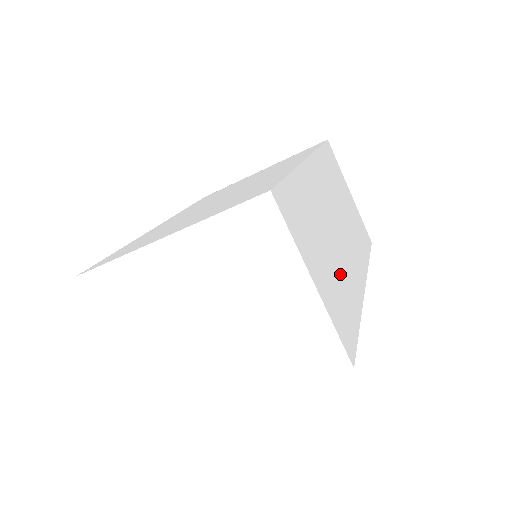
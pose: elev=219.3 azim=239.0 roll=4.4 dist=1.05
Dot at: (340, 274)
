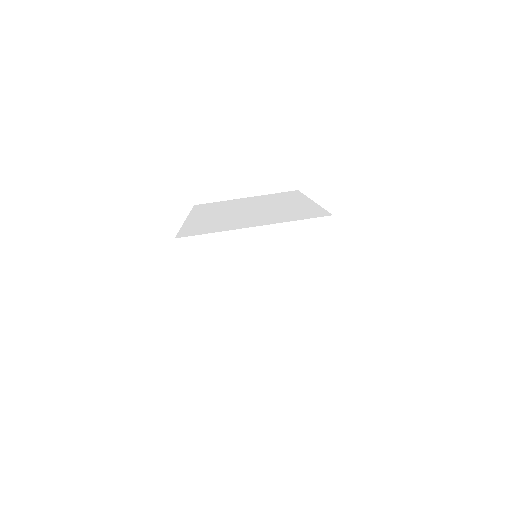
Dot at: occluded
